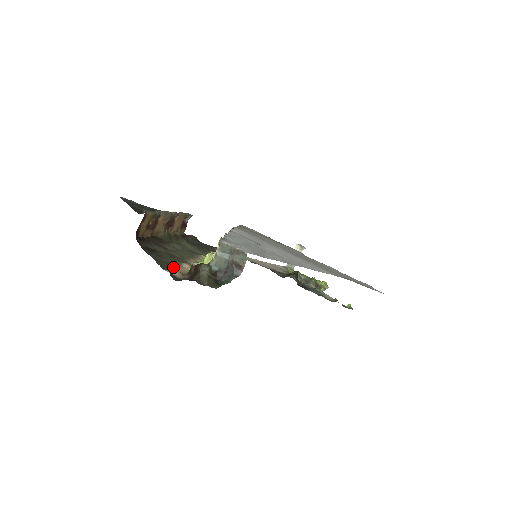
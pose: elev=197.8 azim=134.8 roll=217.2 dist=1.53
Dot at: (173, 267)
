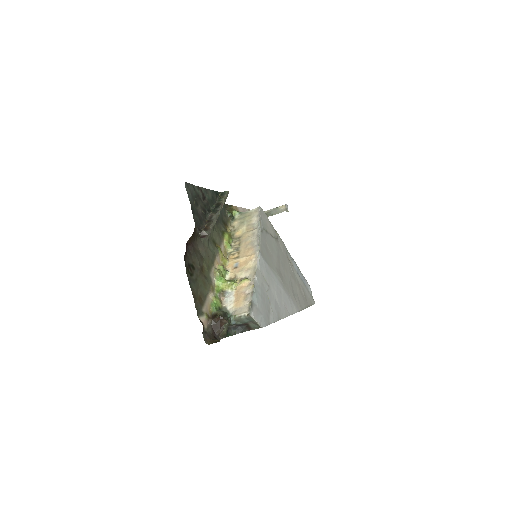
Dot at: (203, 306)
